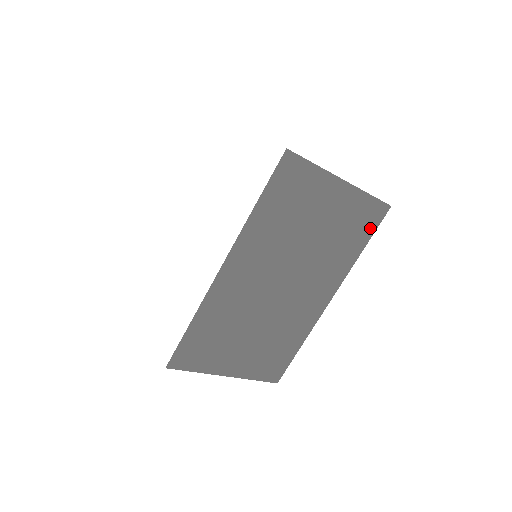
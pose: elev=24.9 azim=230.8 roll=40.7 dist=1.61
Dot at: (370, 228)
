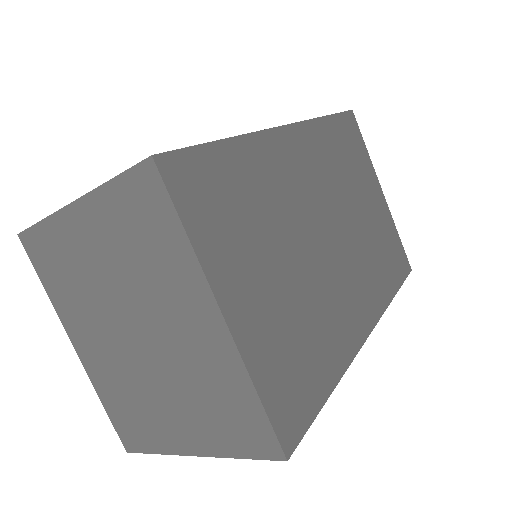
Dot at: (399, 273)
